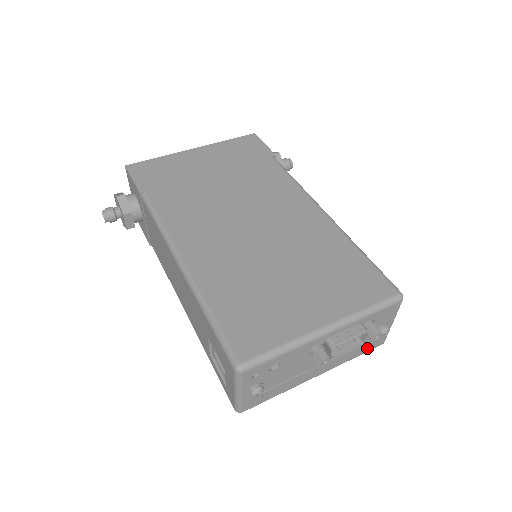
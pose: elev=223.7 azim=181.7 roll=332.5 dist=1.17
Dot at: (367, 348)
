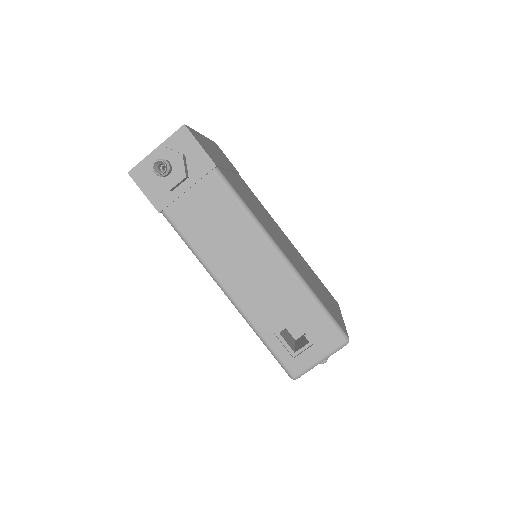
Dot at: occluded
